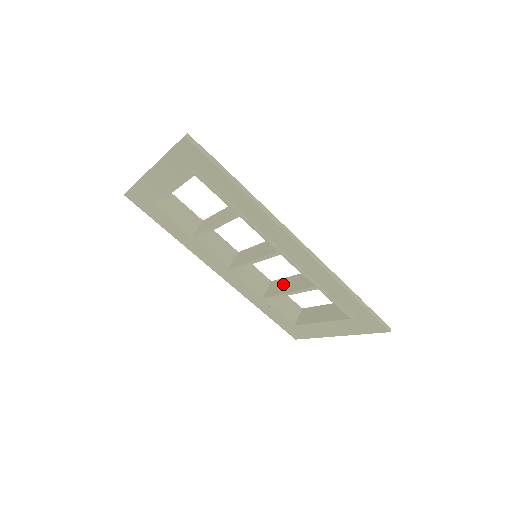
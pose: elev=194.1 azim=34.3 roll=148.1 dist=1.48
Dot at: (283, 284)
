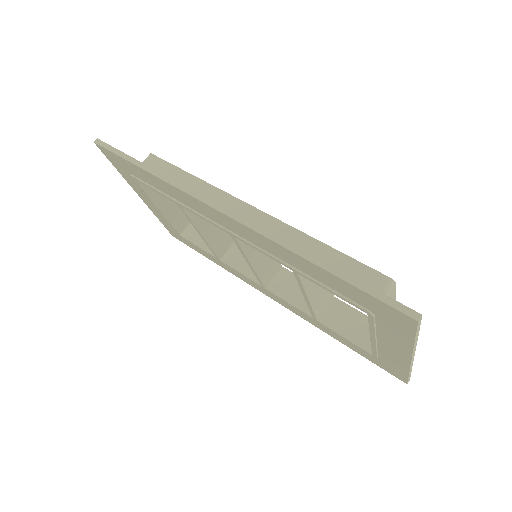
Dot at: occluded
